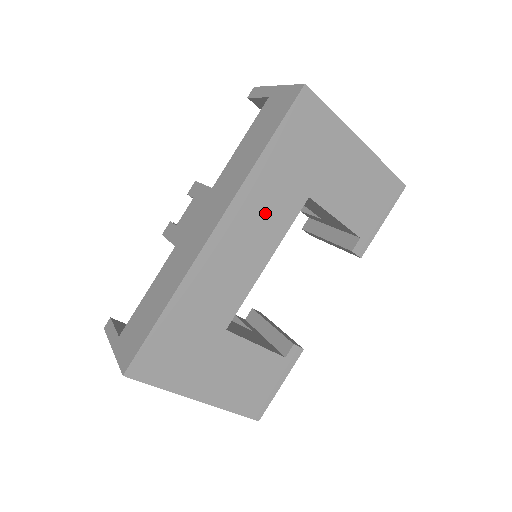
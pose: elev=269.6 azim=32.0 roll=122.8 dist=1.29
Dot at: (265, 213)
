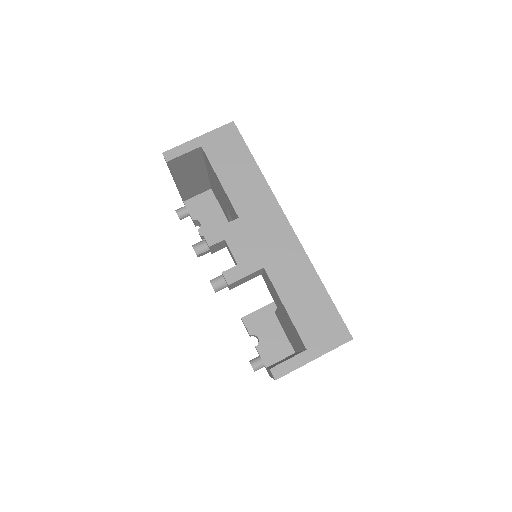
Dot at: occluded
